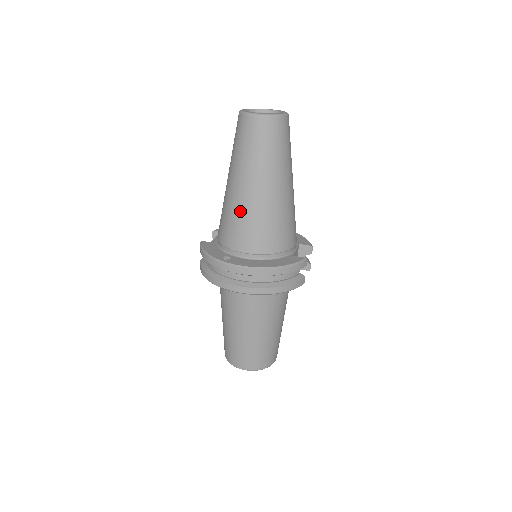
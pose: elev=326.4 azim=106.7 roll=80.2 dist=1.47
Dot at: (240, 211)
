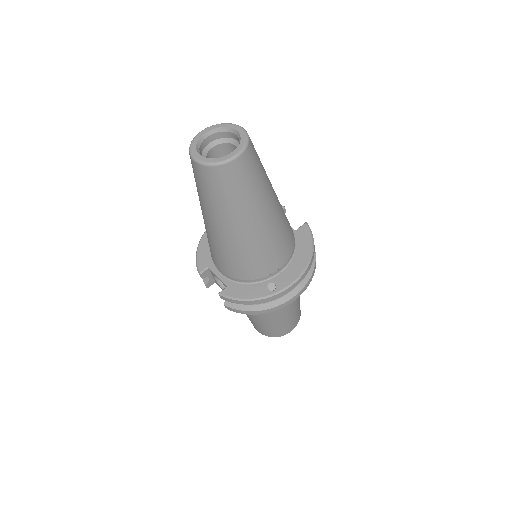
Dot at: (261, 245)
